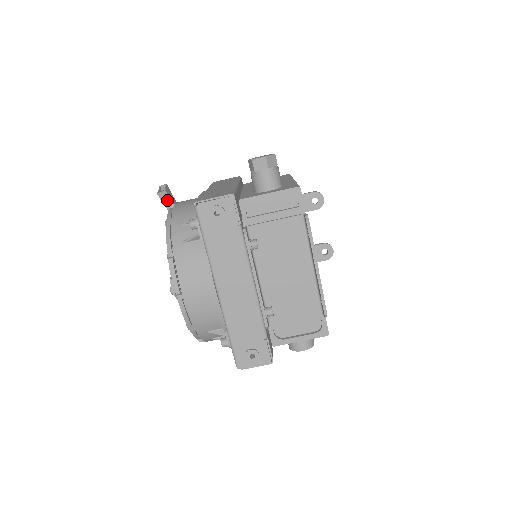
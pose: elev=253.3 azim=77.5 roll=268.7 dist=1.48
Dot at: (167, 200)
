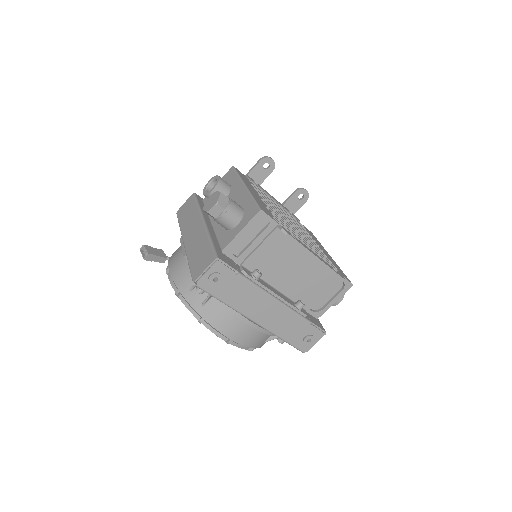
Dot at: (155, 258)
